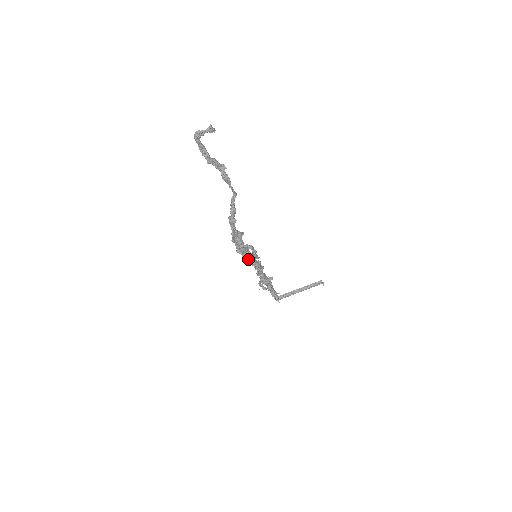
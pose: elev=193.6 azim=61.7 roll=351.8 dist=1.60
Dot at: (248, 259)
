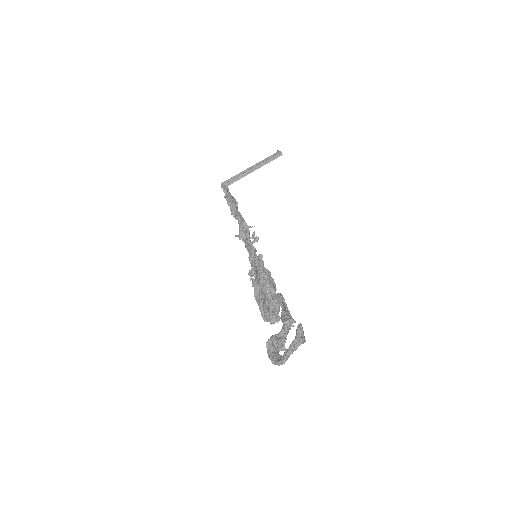
Dot at: (253, 275)
